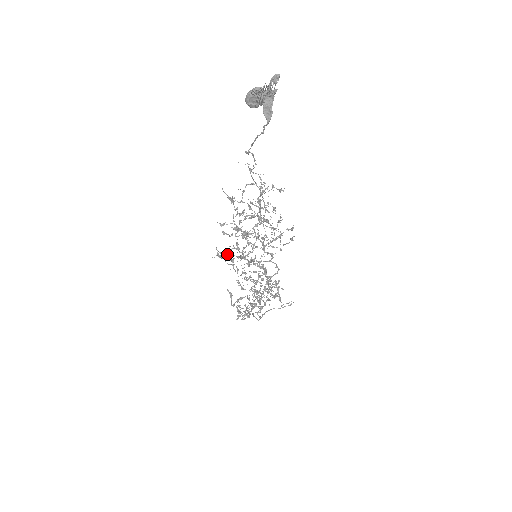
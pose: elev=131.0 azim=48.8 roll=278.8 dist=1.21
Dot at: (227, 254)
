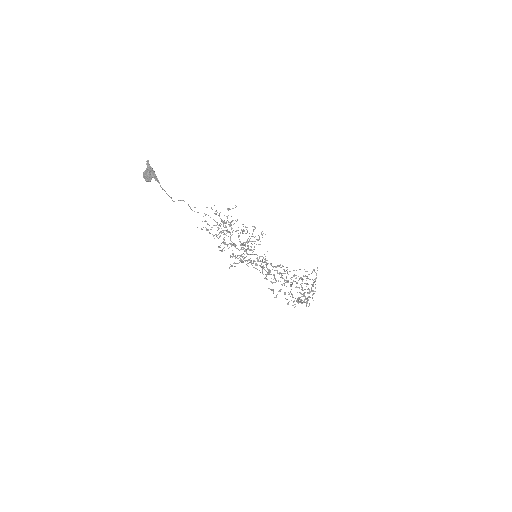
Dot at: (233, 263)
